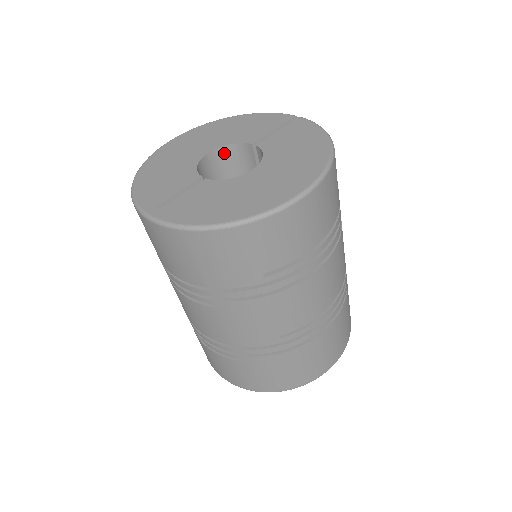
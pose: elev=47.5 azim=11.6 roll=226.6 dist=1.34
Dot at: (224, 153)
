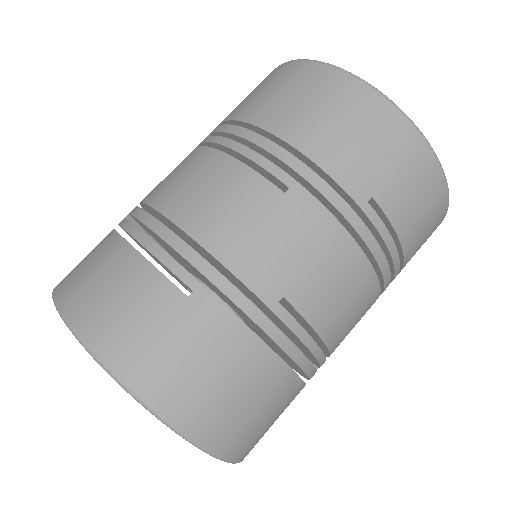
Dot at: occluded
